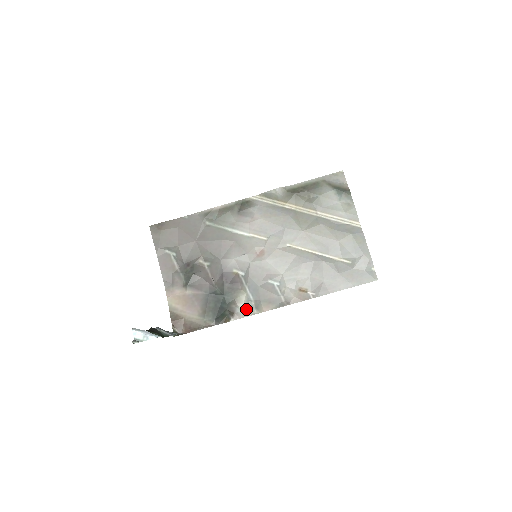
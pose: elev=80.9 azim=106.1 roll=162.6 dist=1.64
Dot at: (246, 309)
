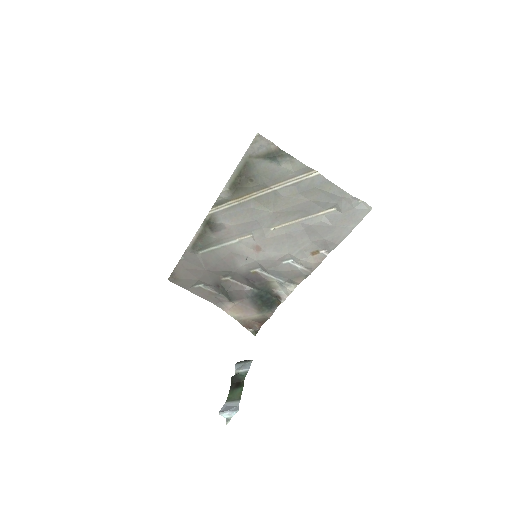
Dot at: (285, 289)
